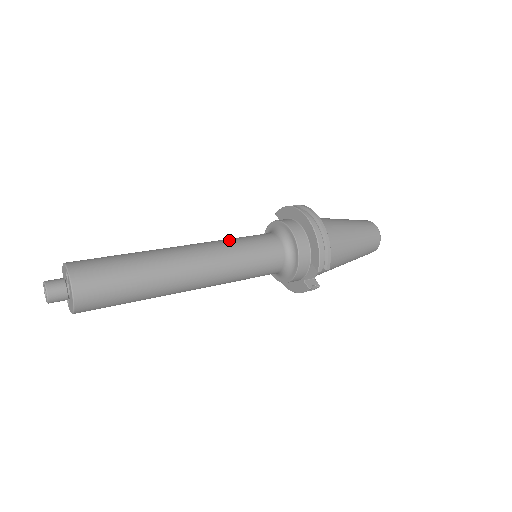
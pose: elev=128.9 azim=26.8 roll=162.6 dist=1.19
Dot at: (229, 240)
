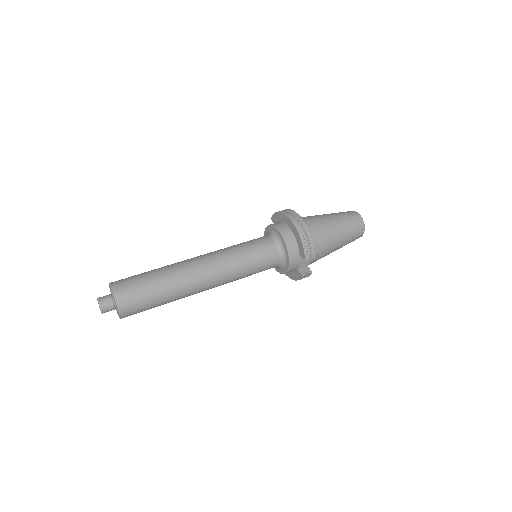
Dot at: (230, 247)
